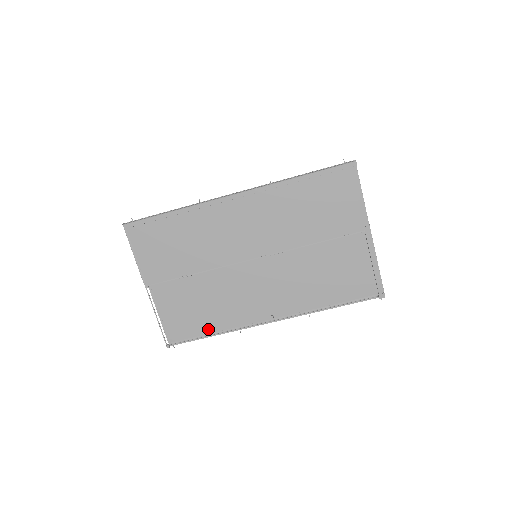
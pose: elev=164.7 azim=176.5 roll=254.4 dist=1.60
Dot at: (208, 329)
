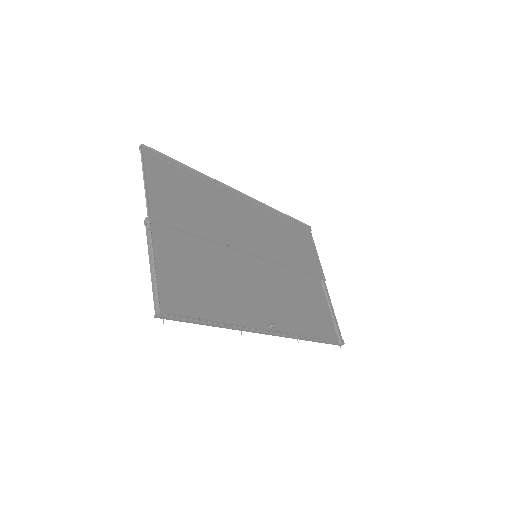
Dot at: (209, 313)
